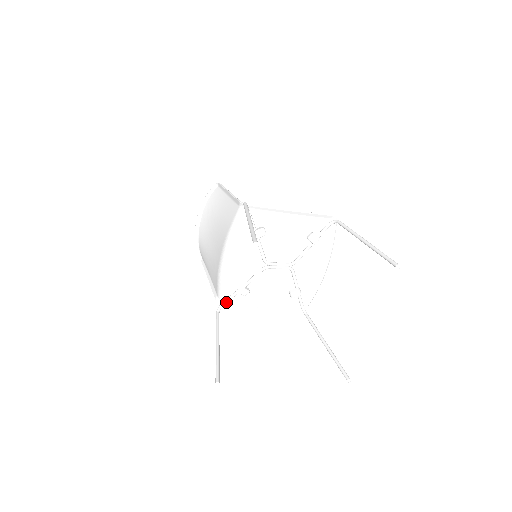
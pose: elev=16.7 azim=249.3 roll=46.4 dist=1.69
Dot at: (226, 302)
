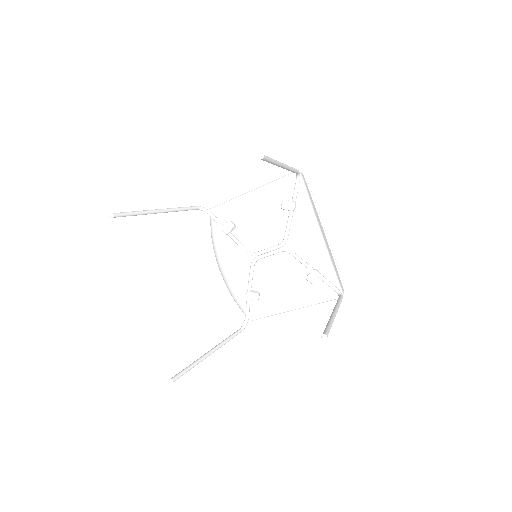
Dot at: (252, 317)
